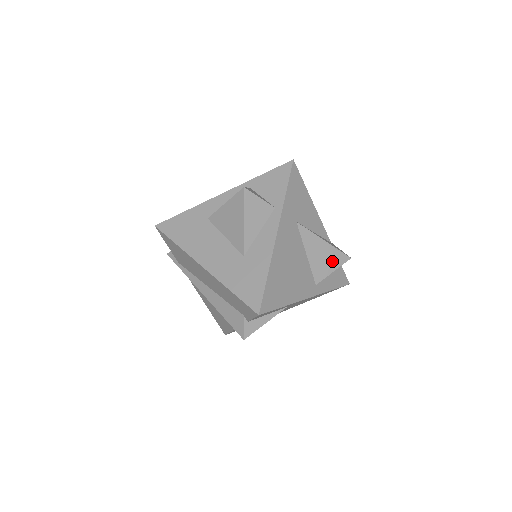
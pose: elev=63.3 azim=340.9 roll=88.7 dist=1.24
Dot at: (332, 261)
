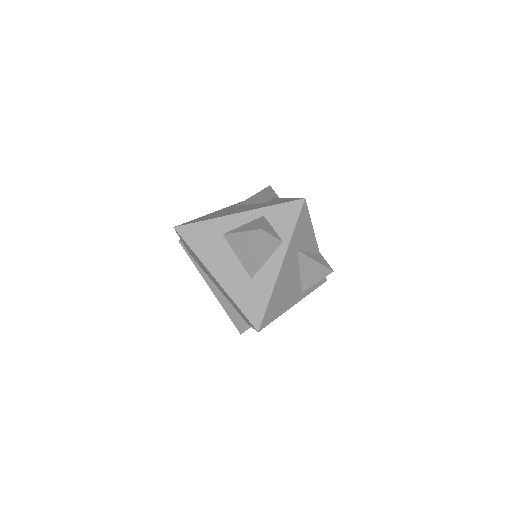
Dot at: (318, 275)
